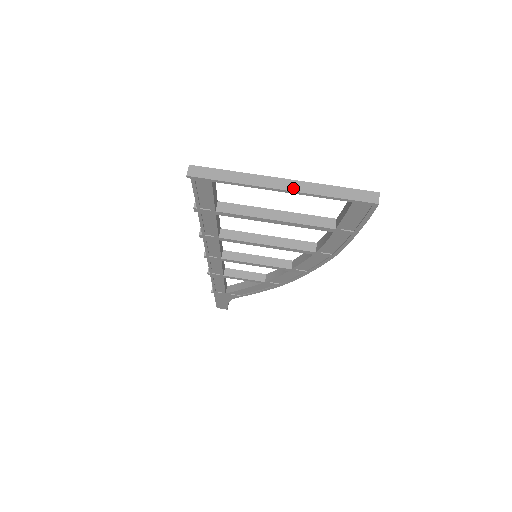
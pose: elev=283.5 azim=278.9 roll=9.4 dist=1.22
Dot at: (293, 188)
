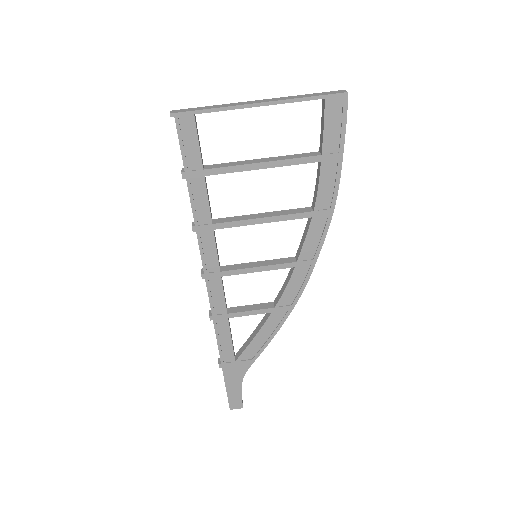
Dot at: (269, 101)
